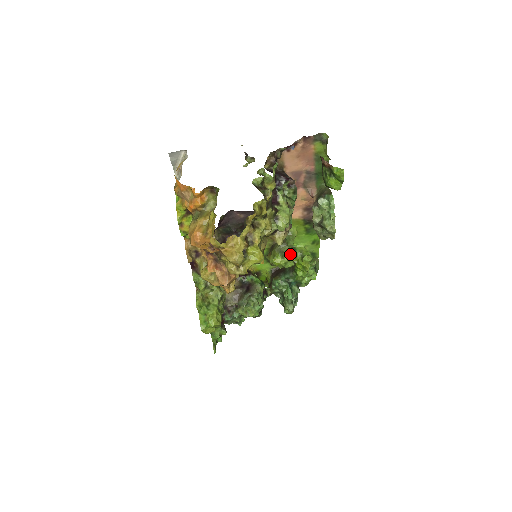
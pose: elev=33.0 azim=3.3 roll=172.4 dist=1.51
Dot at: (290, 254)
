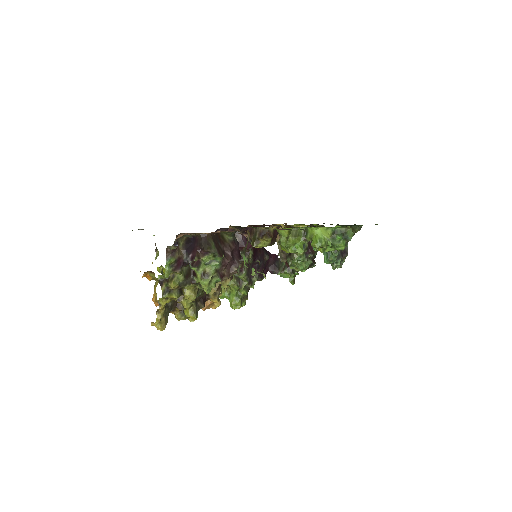
Dot at: (296, 243)
